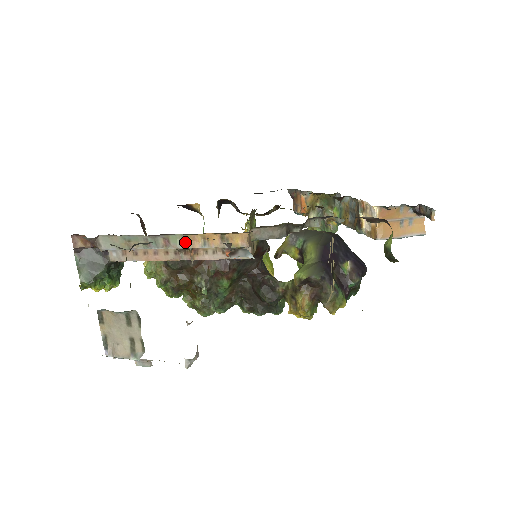
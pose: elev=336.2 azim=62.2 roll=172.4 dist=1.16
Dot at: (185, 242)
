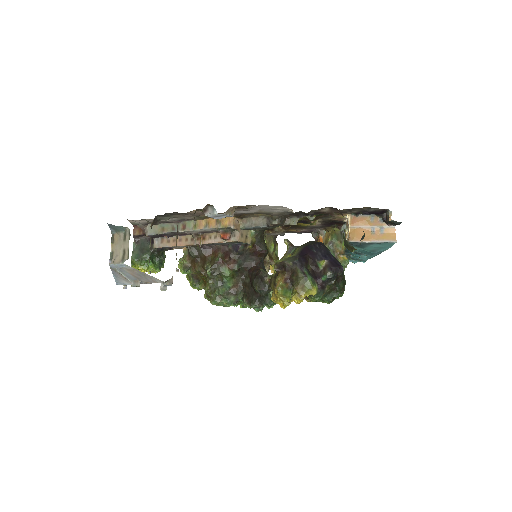
Dot at: (195, 226)
